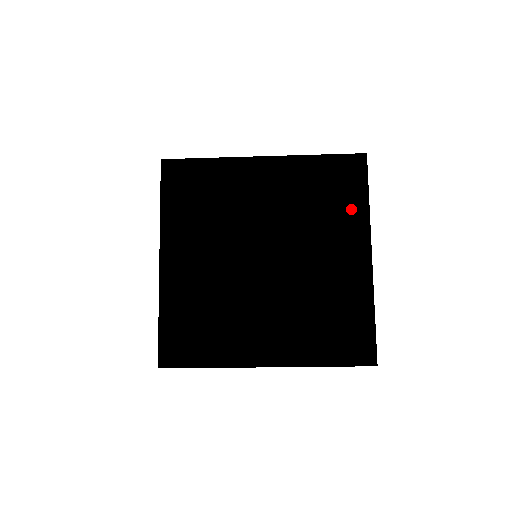
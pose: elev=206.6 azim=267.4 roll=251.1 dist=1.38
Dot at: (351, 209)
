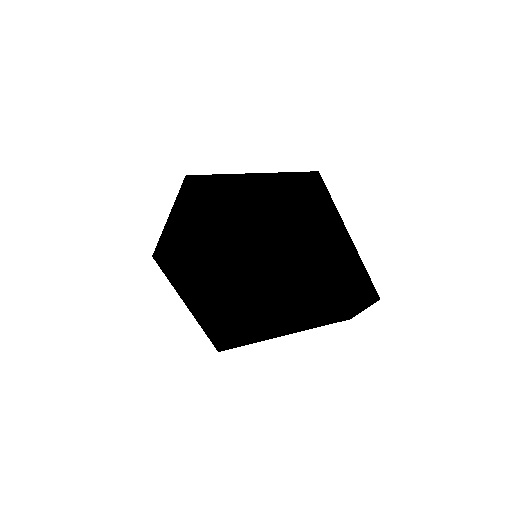
Dot at: (324, 204)
